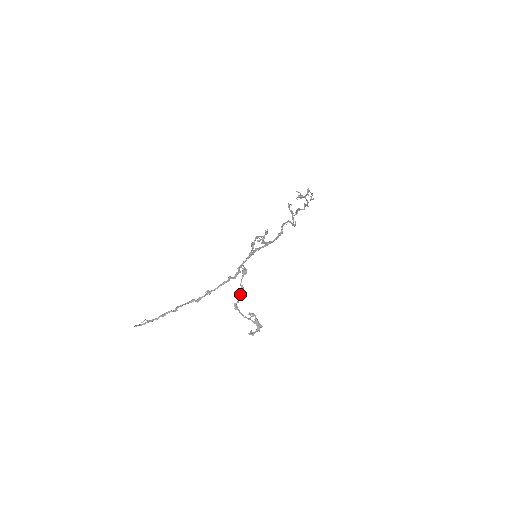
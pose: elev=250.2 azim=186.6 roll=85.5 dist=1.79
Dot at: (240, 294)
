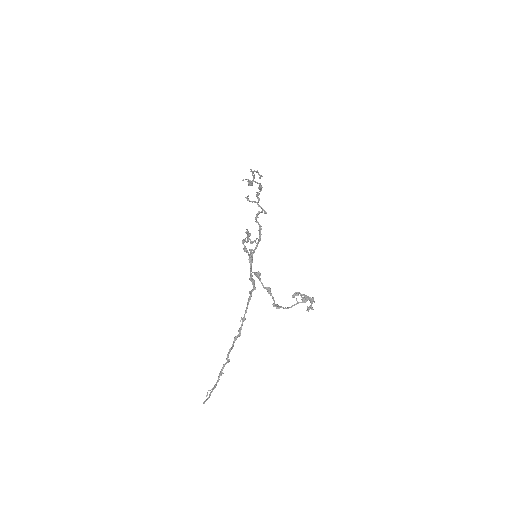
Dot at: (270, 295)
